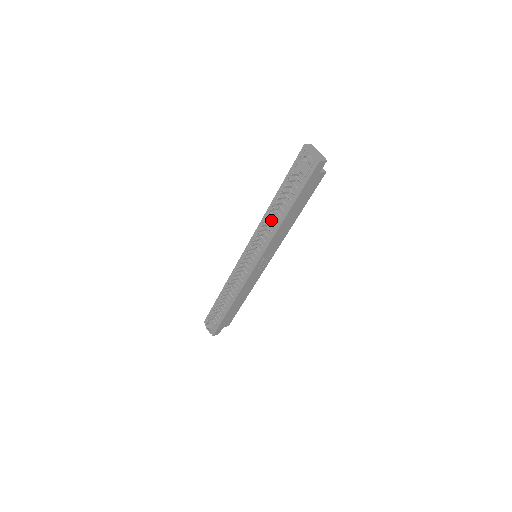
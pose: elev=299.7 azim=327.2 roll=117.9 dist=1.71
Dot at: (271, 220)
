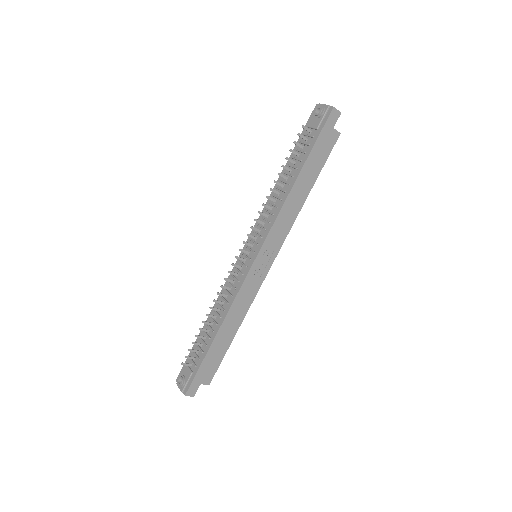
Dot at: (277, 196)
